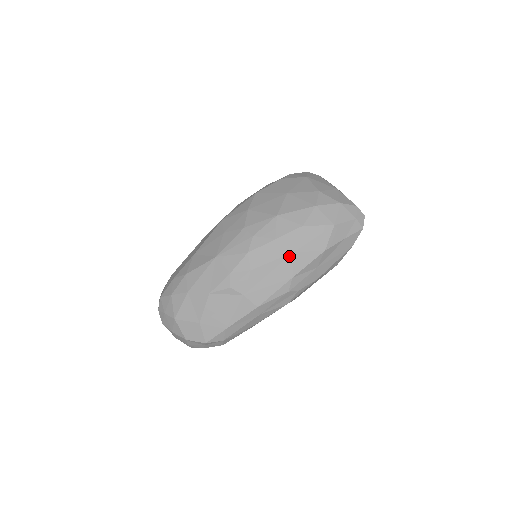
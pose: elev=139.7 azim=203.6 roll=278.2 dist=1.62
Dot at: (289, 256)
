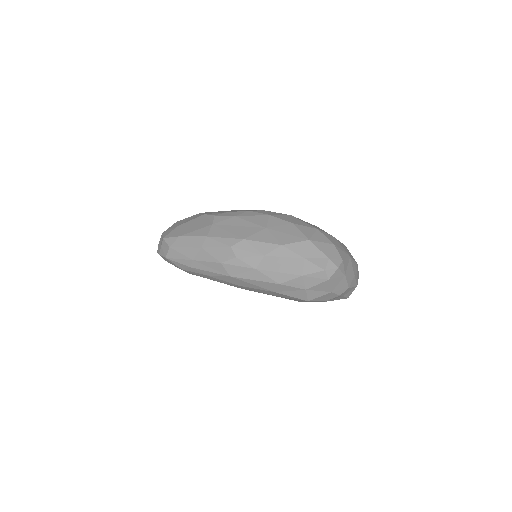
Dot at: (261, 228)
